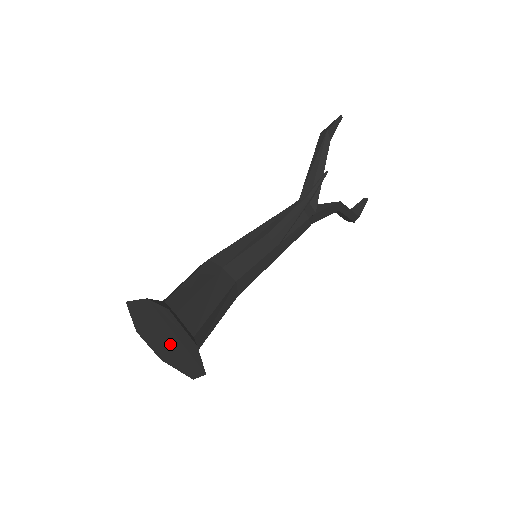
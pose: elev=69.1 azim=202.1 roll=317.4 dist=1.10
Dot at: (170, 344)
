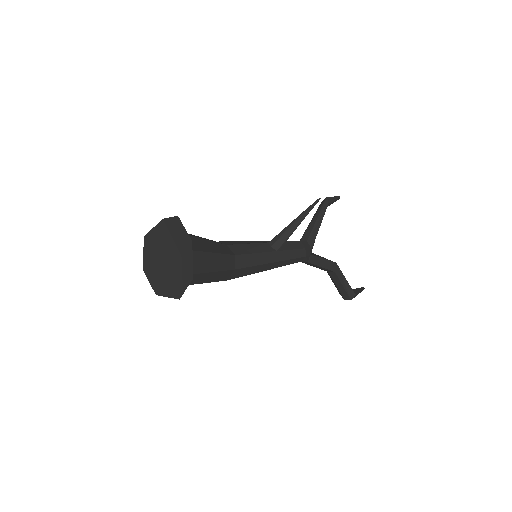
Dot at: (169, 264)
